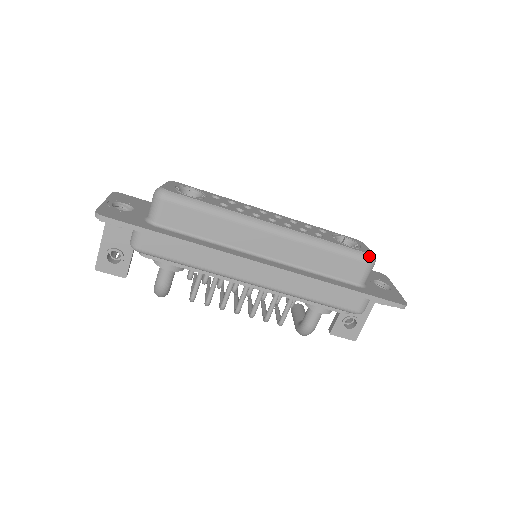
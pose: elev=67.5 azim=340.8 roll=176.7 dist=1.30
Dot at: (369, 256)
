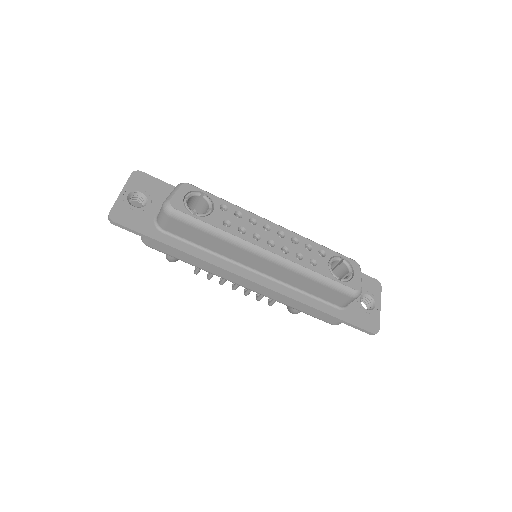
Dot at: (354, 292)
